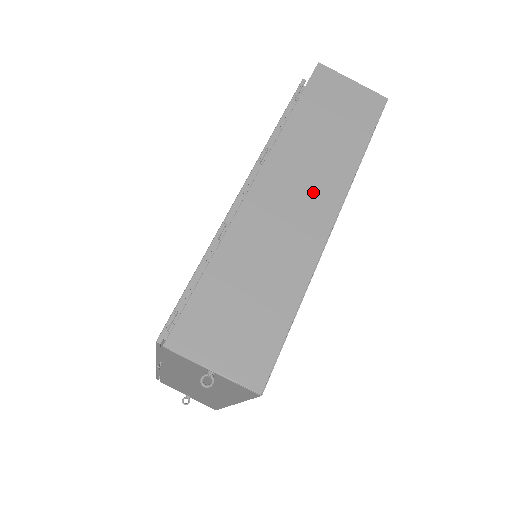
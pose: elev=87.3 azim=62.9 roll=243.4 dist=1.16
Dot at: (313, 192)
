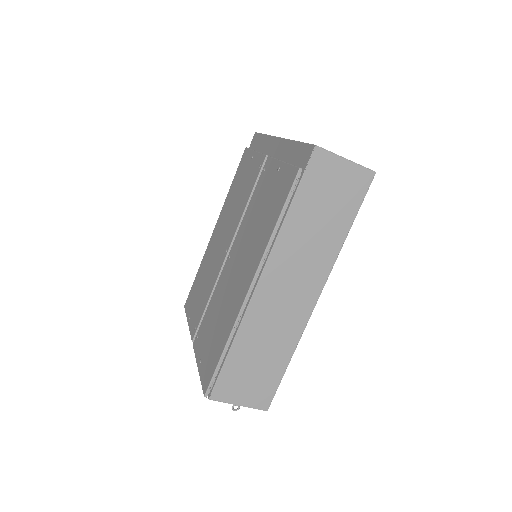
Dot at: (303, 280)
